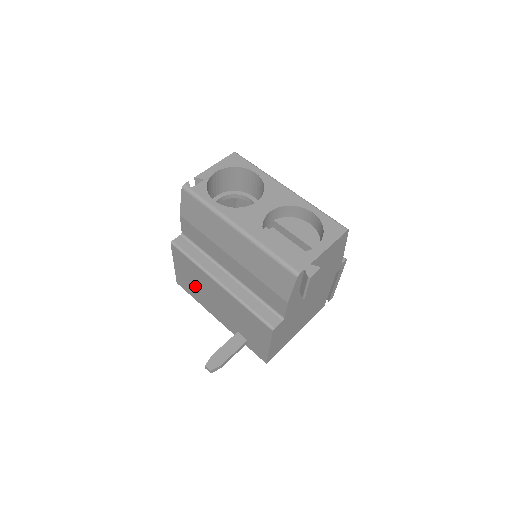
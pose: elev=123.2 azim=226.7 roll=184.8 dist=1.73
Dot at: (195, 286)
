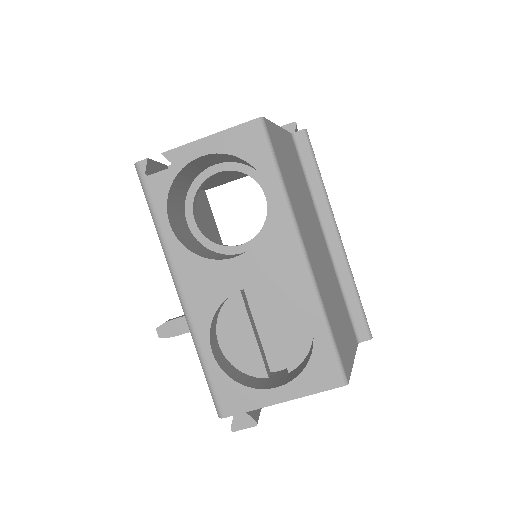
Dot at: occluded
